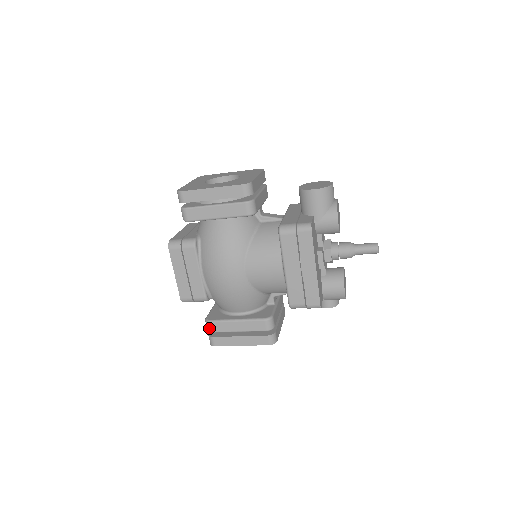
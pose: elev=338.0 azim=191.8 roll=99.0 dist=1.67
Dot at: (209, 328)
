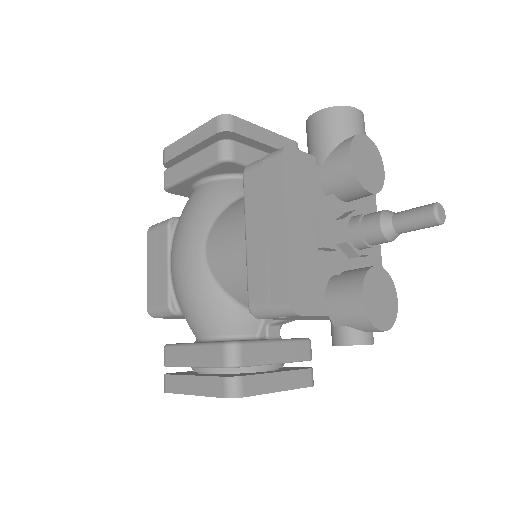
Dot at: (164, 358)
